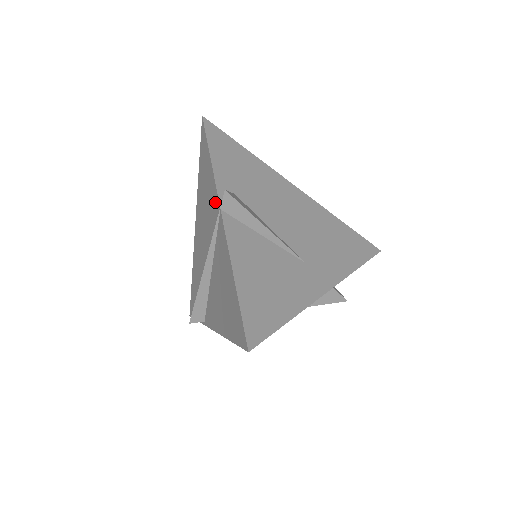
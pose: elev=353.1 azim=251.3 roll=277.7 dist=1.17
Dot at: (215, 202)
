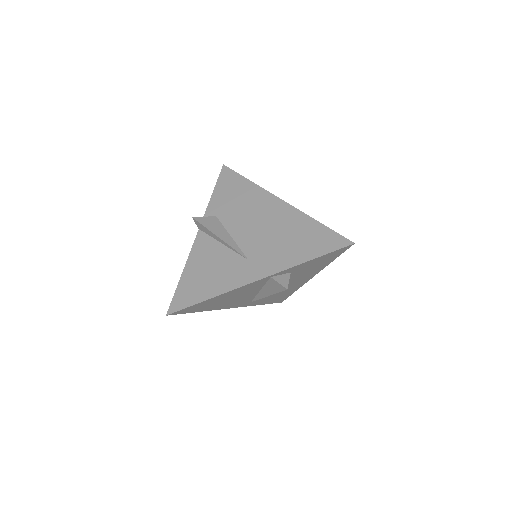
Dot at: occluded
